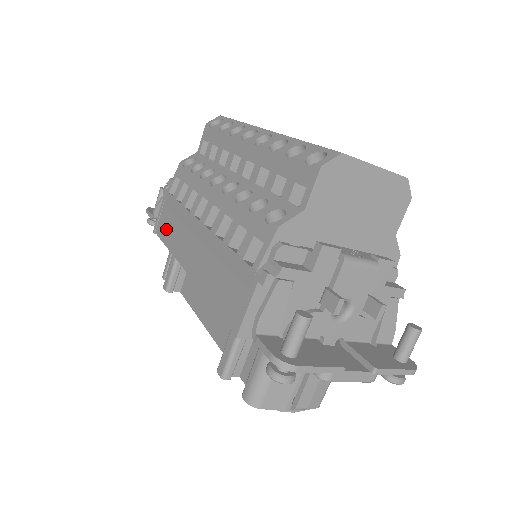
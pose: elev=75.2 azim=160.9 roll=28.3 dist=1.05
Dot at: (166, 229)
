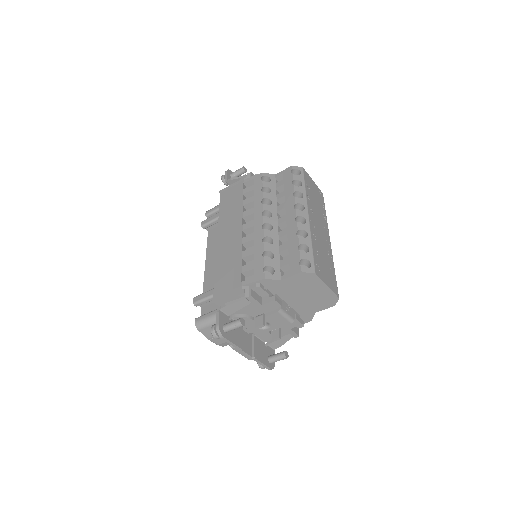
Dot at: (226, 201)
